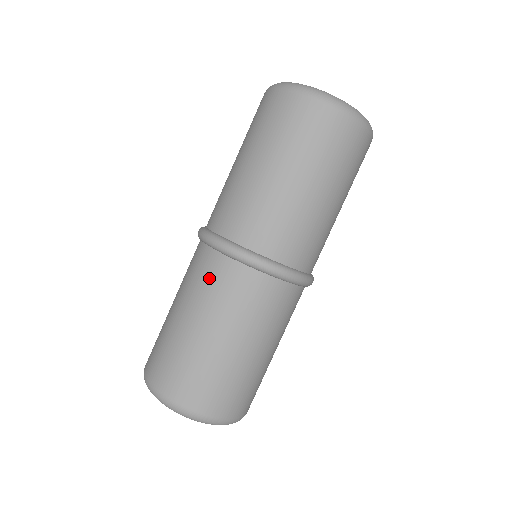
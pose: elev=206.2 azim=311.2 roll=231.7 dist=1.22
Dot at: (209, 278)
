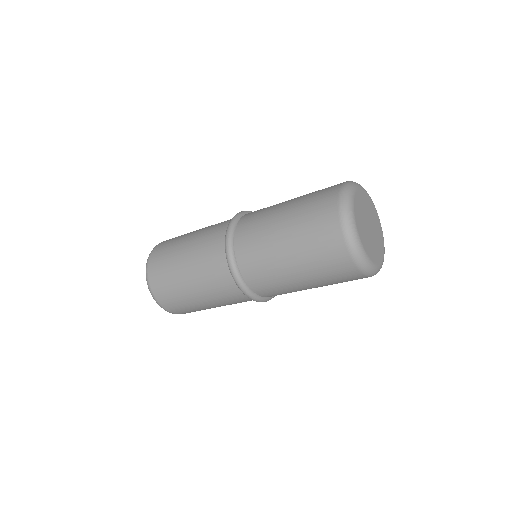
Dot at: (220, 286)
